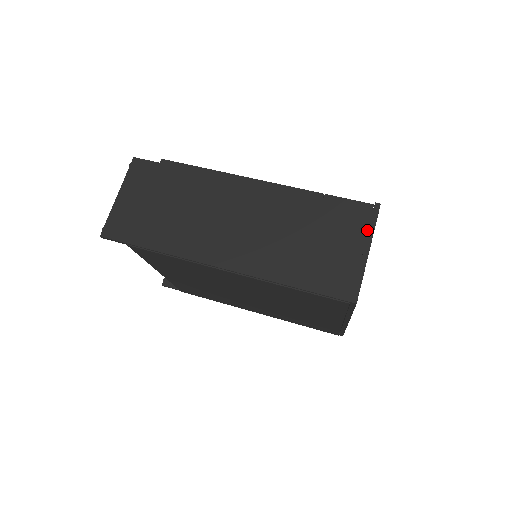
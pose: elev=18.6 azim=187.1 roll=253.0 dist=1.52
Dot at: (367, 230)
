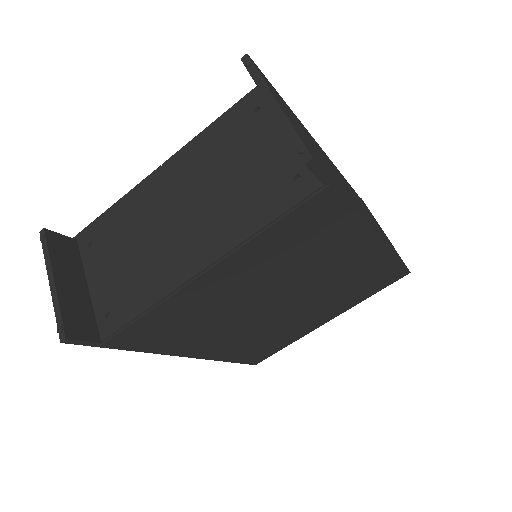
Dot at: occluded
